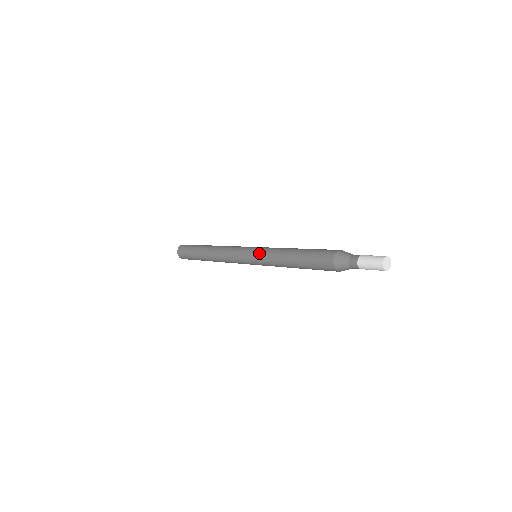
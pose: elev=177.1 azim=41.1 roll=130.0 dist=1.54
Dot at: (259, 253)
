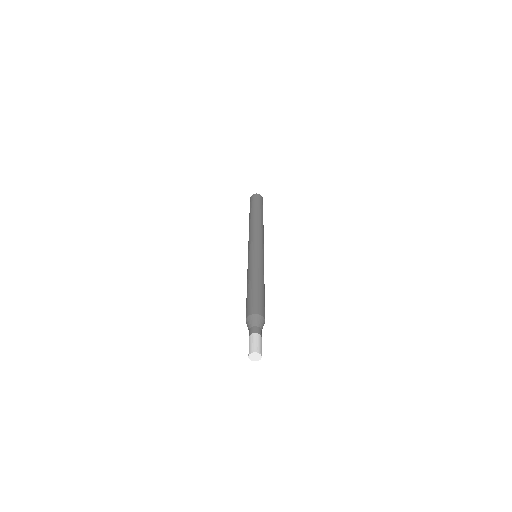
Dot at: occluded
